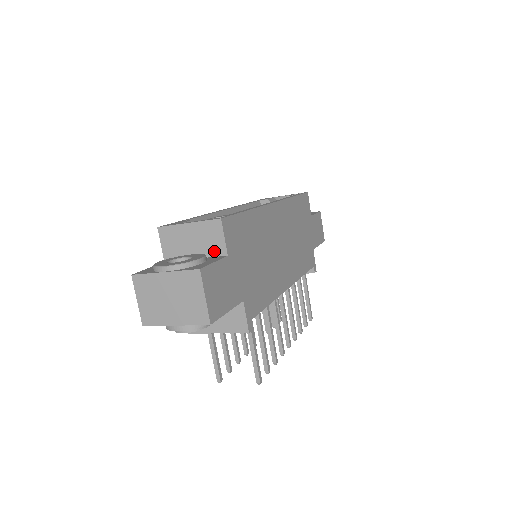
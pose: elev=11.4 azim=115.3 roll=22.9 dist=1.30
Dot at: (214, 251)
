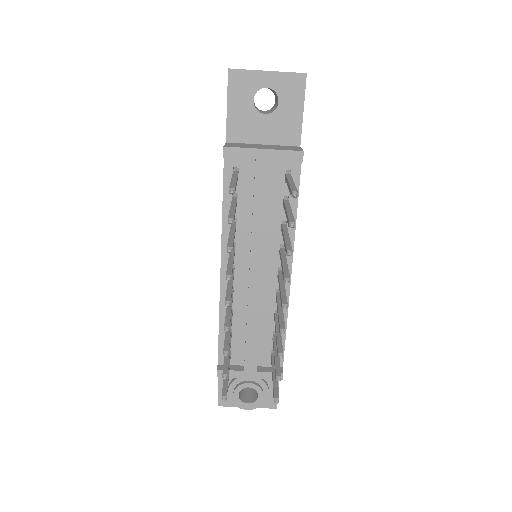
Dot at: occluded
